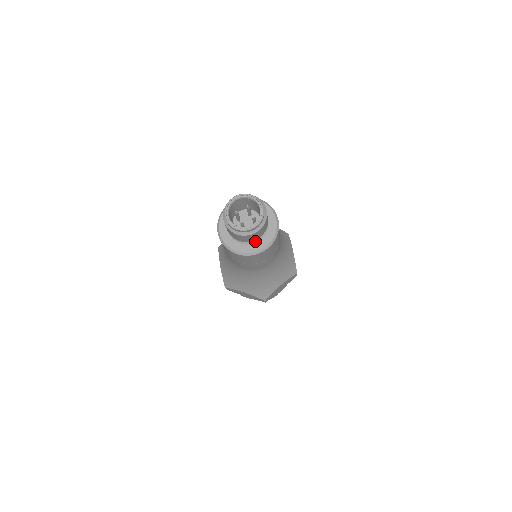
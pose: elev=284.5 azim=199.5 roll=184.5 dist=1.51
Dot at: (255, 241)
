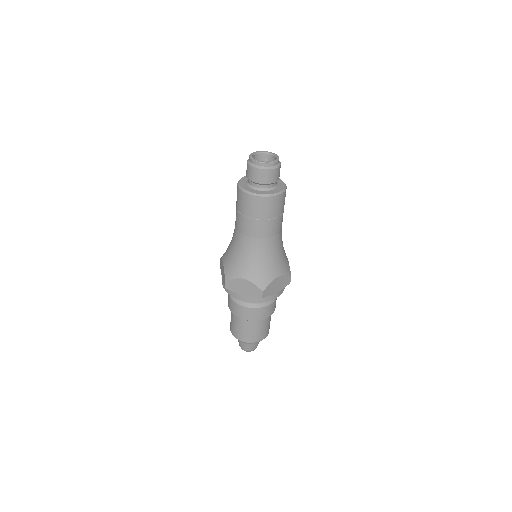
Dot at: (269, 189)
